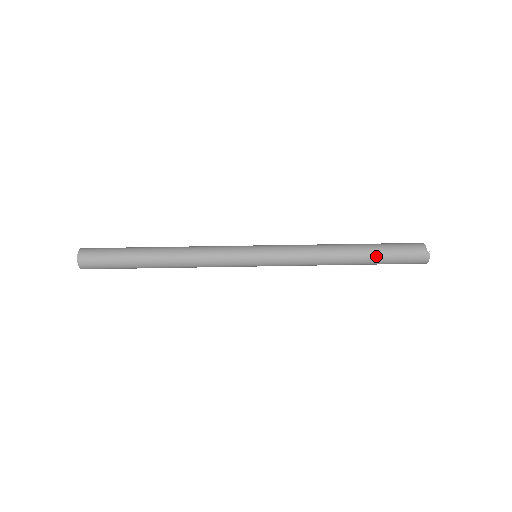
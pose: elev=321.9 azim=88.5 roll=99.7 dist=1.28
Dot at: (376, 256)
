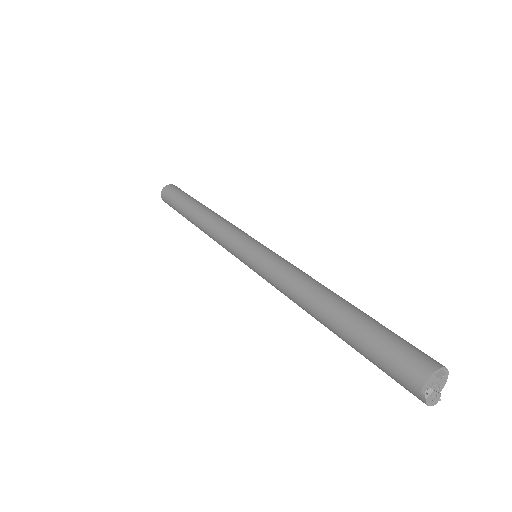
Dot at: (350, 342)
